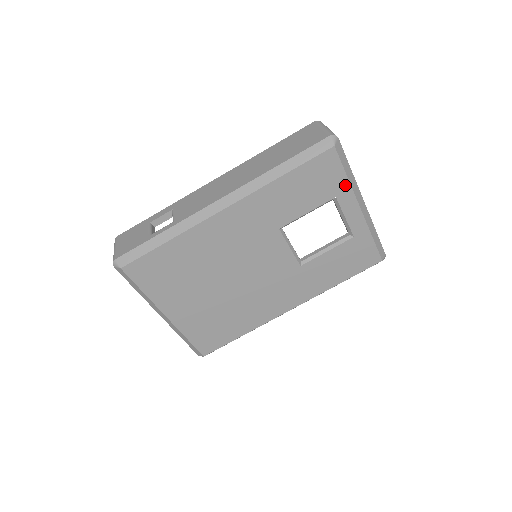
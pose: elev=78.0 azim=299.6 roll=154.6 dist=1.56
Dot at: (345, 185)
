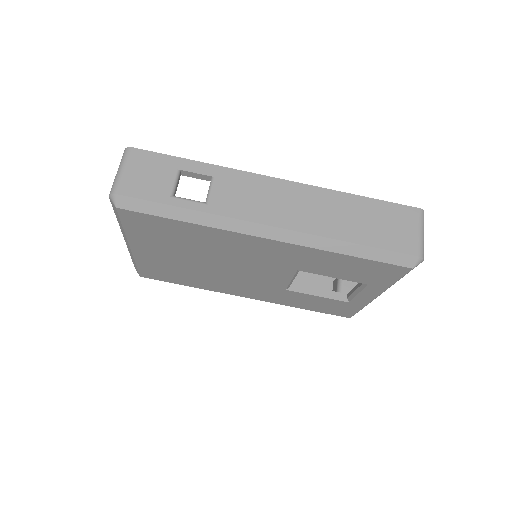
Dot at: (385, 285)
